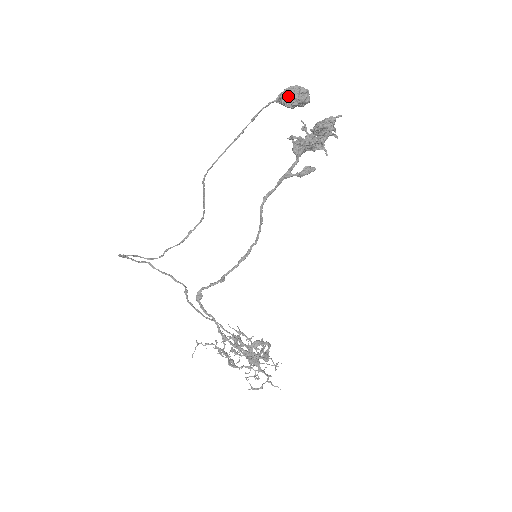
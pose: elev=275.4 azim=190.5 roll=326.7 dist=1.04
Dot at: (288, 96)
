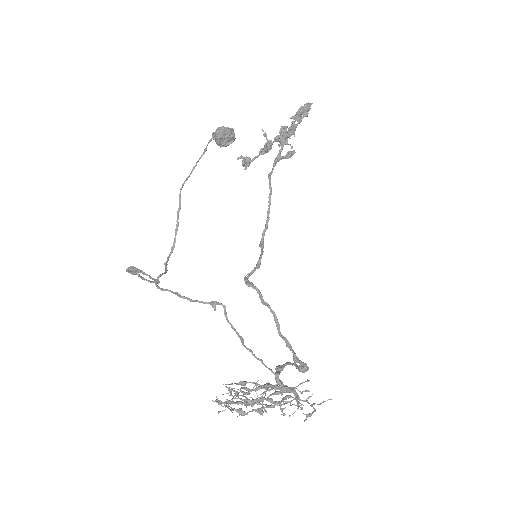
Dot at: (226, 130)
